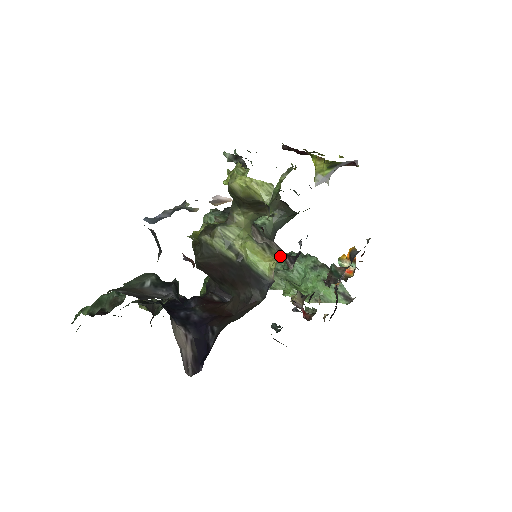
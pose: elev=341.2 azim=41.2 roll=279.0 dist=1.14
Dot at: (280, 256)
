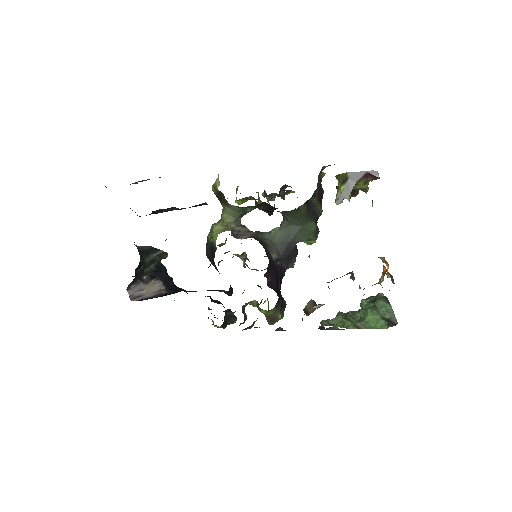
Dot at: occluded
